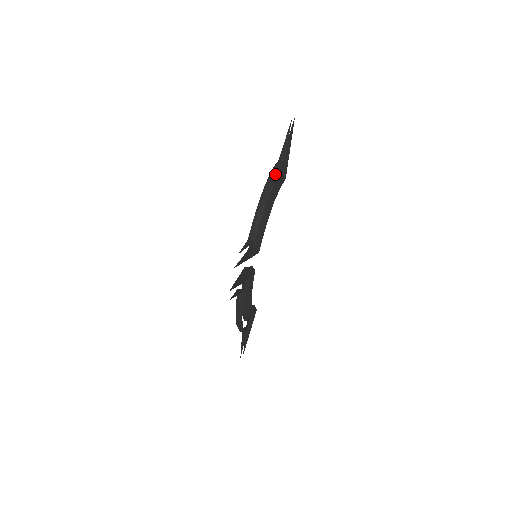
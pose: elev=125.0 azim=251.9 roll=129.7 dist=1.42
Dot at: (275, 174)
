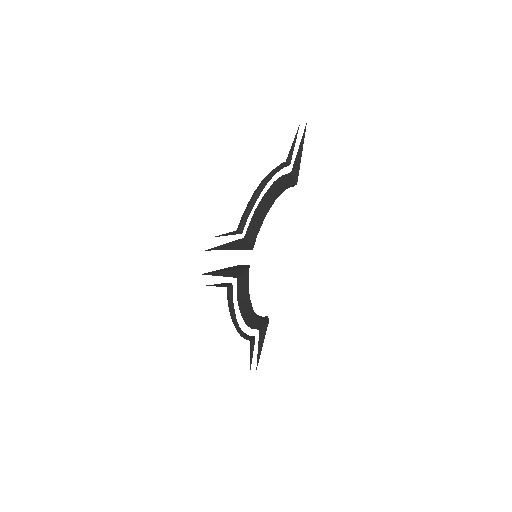
Dot at: (274, 172)
